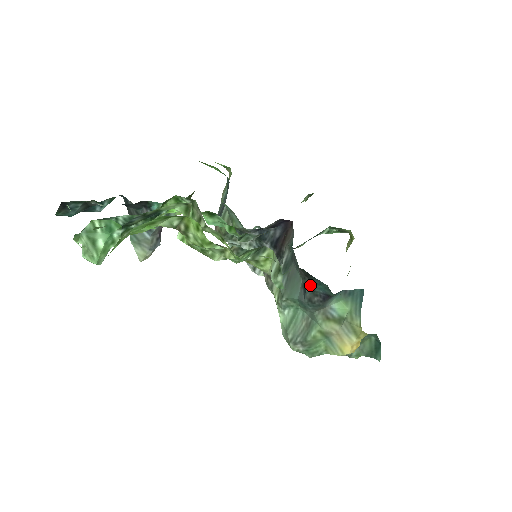
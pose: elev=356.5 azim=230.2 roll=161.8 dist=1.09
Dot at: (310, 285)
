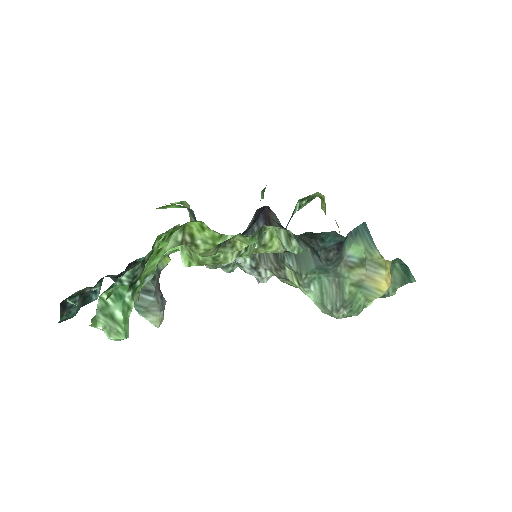
Dot at: (319, 245)
